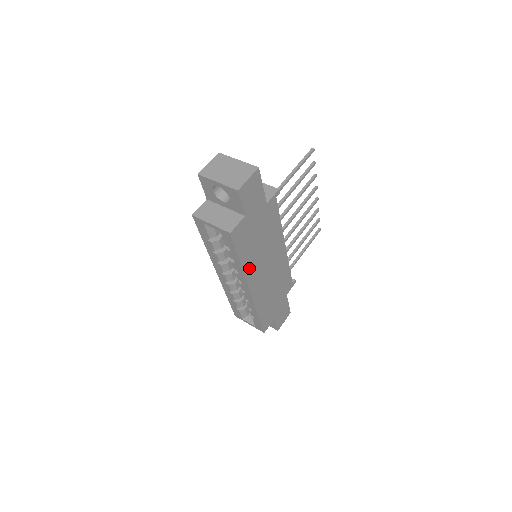
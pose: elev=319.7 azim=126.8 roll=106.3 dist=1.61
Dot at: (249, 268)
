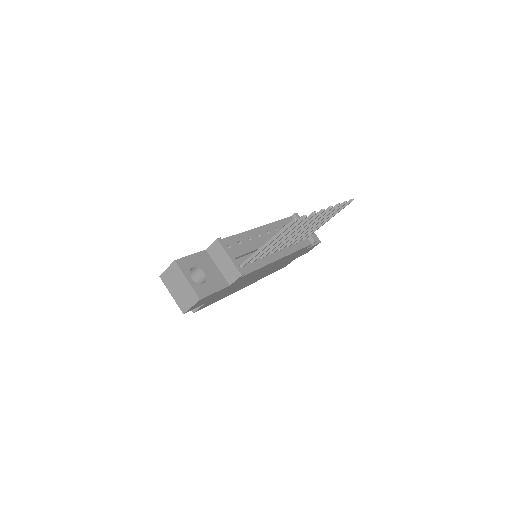
Dot at: (234, 291)
